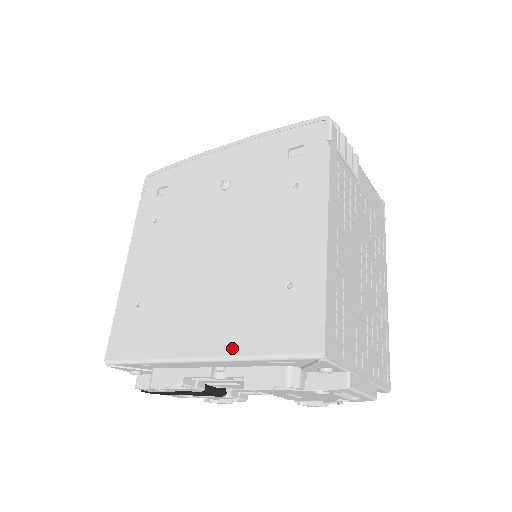
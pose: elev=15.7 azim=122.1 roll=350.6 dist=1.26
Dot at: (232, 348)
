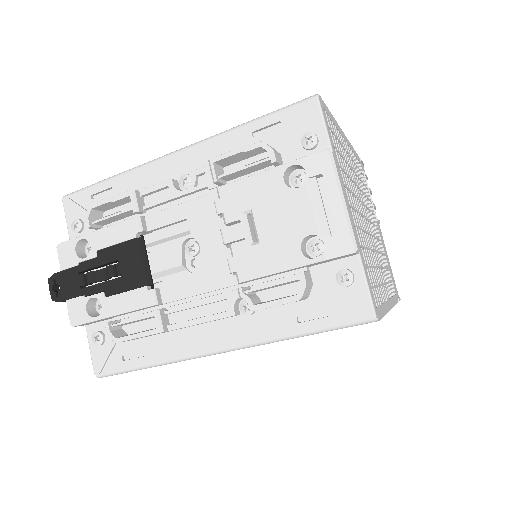
Dot at: occluded
